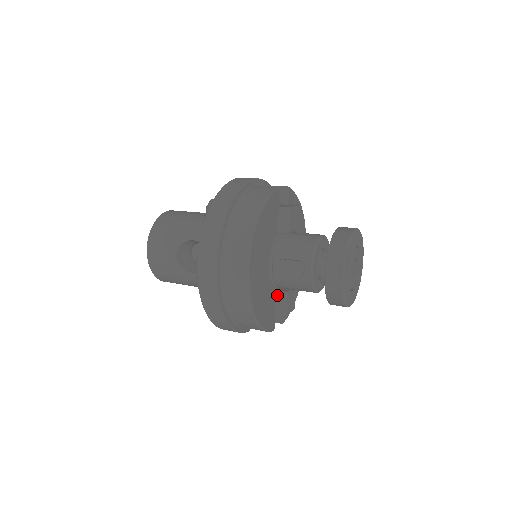
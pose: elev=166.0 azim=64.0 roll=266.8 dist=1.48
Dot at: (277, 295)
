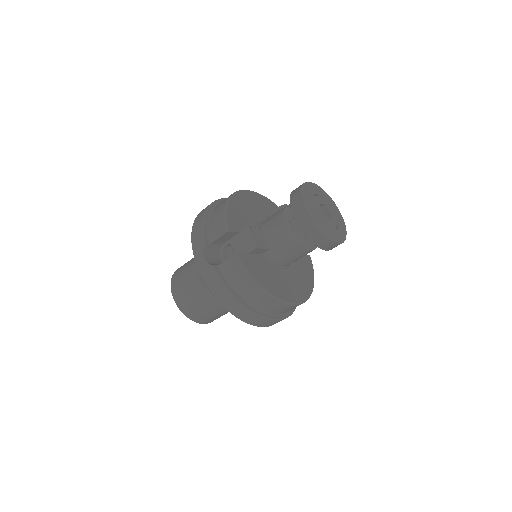
Dot at: occluded
